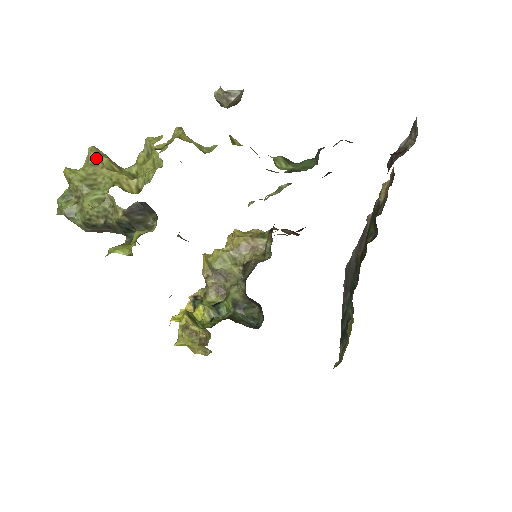
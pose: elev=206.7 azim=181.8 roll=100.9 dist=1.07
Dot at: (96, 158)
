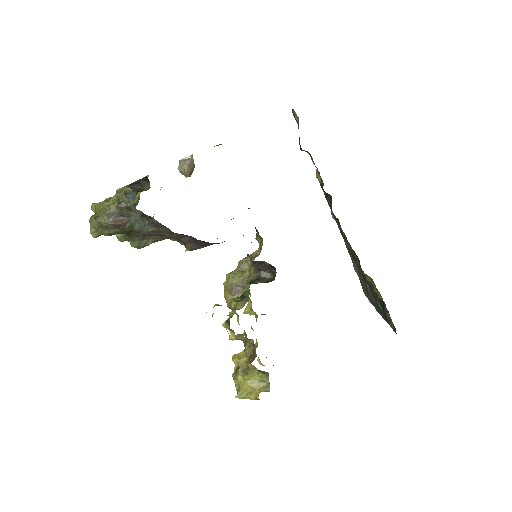
Dot at: (110, 198)
